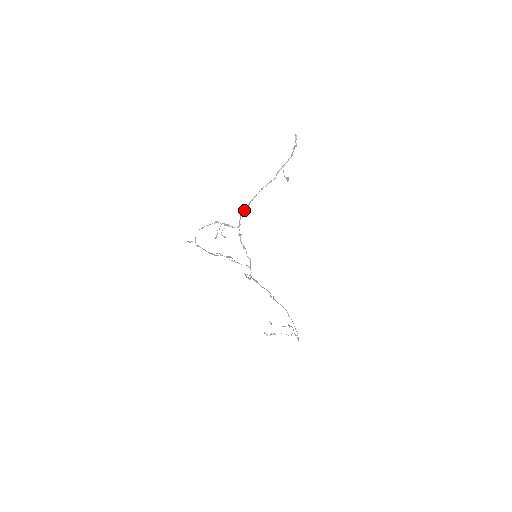
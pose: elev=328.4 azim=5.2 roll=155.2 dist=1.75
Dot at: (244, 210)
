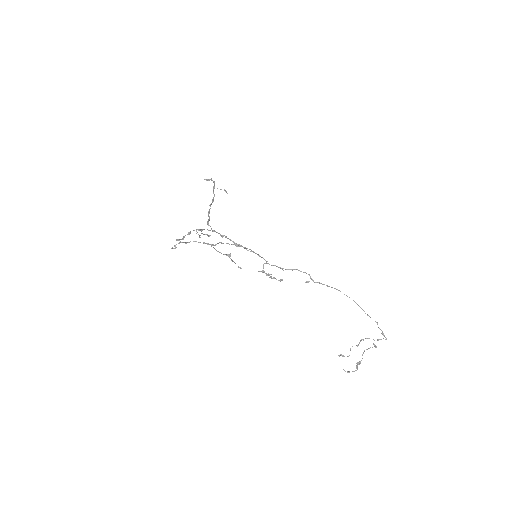
Dot at: (208, 220)
